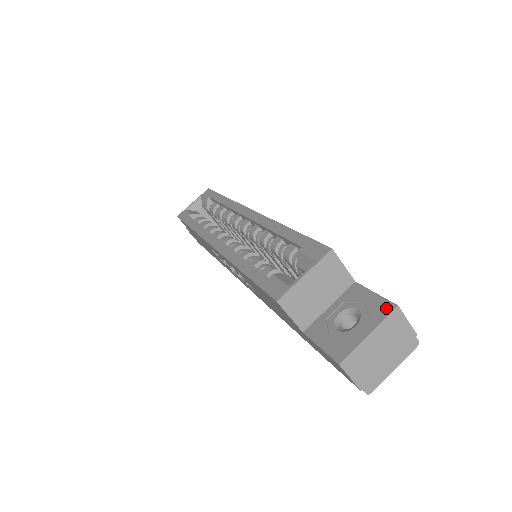
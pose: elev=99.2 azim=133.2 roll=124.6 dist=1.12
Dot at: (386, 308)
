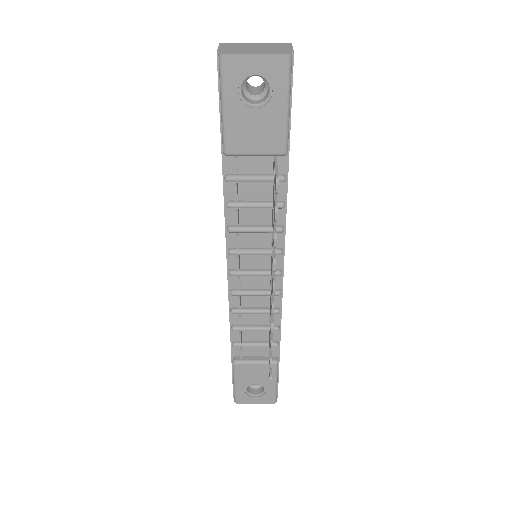
Dot at: occluded
